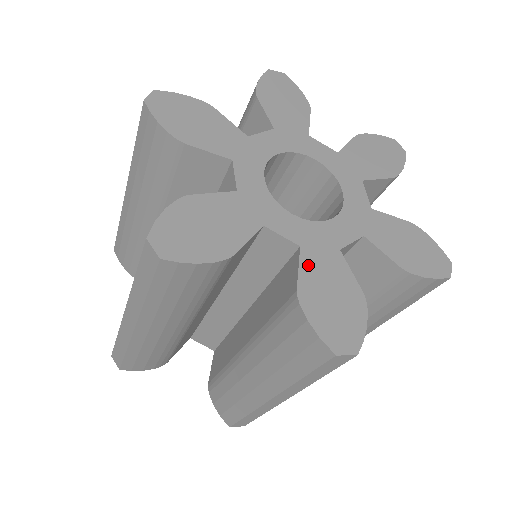
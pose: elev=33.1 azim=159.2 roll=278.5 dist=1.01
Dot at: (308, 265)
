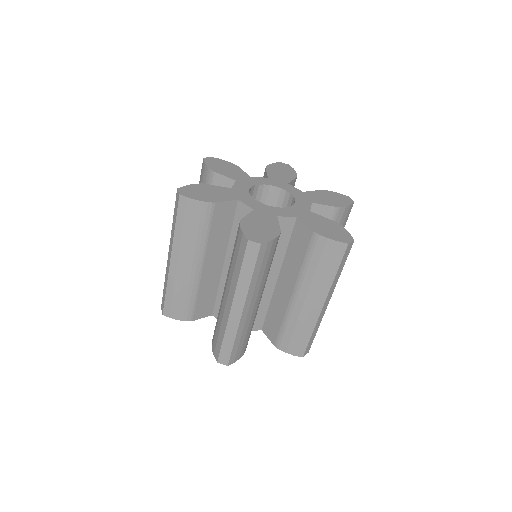
Dot at: (254, 215)
